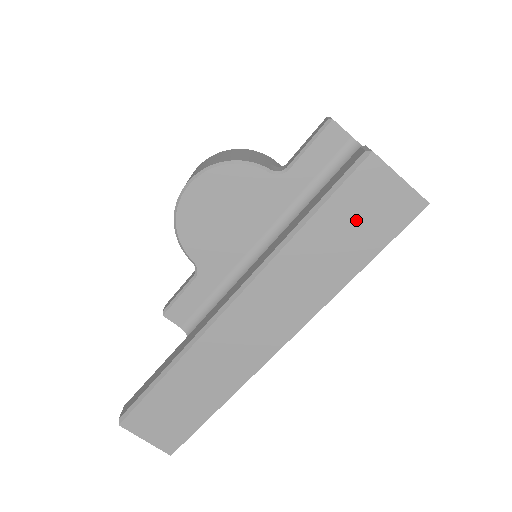
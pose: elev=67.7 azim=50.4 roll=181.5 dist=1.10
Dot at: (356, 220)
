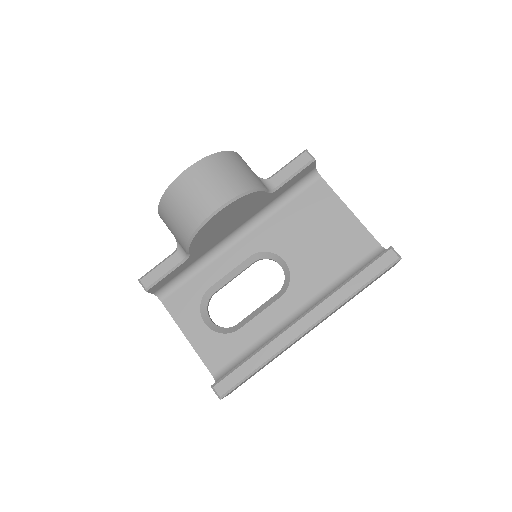
Dot at: occluded
